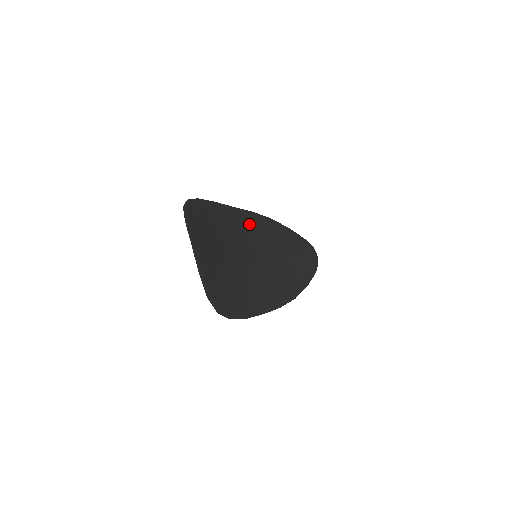
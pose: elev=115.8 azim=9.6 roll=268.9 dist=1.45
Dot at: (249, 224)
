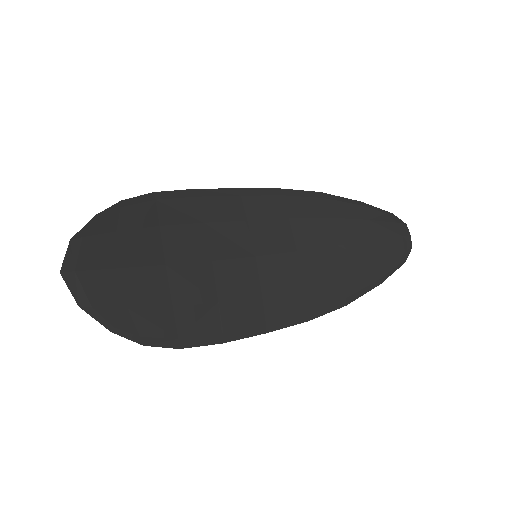
Dot at: (262, 209)
